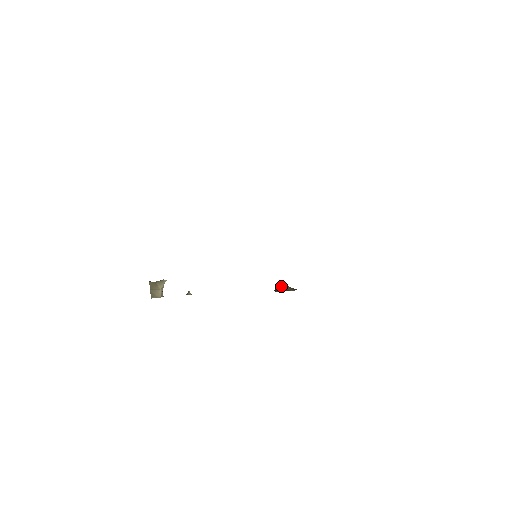
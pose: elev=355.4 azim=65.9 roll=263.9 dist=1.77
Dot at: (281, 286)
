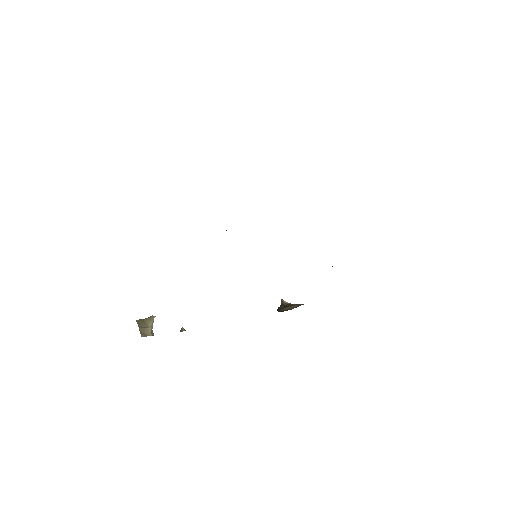
Dot at: (284, 303)
